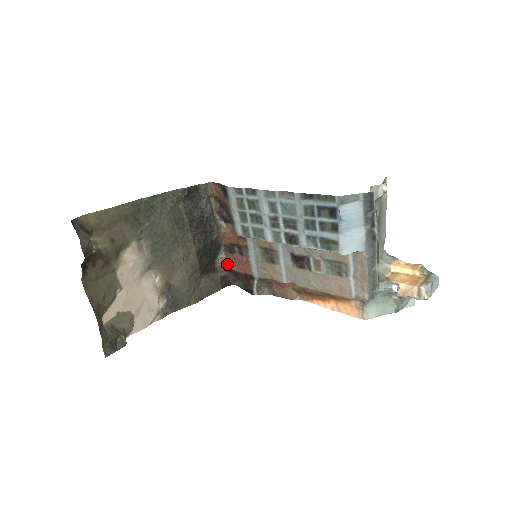
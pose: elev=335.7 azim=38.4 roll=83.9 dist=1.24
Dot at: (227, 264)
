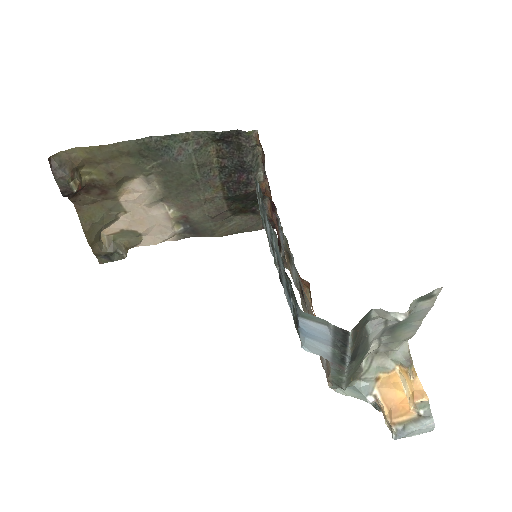
Dot at: (269, 214)
